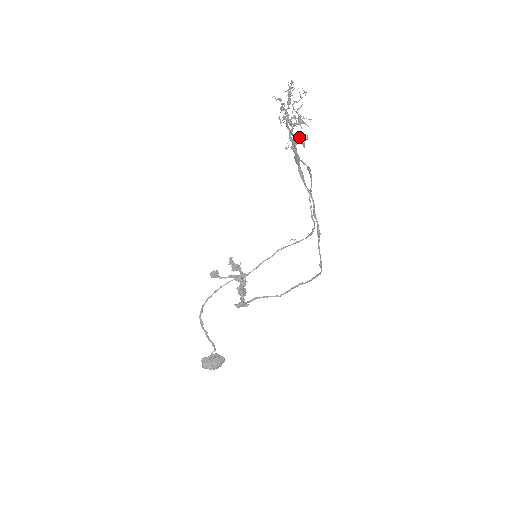
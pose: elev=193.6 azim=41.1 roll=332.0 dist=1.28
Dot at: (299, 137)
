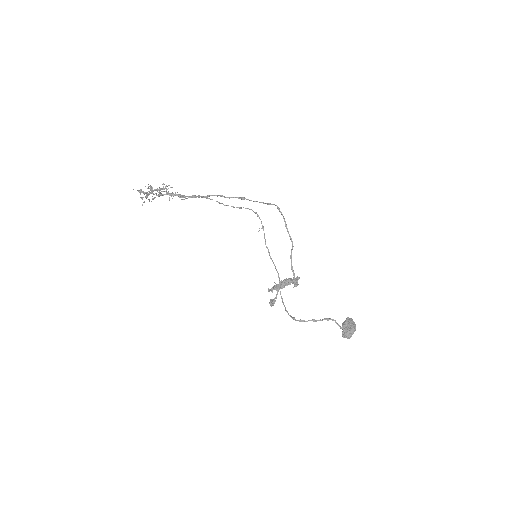
Dot at: occluded
